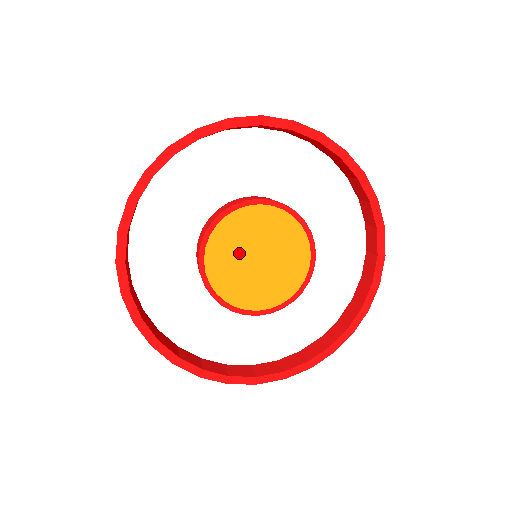
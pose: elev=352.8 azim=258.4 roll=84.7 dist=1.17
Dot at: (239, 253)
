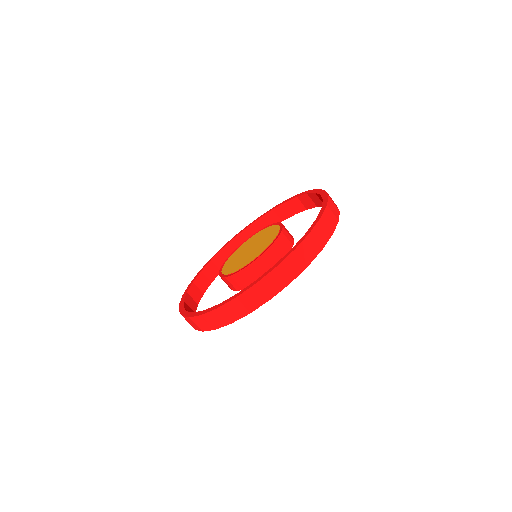
Dot at: (242, 253)
